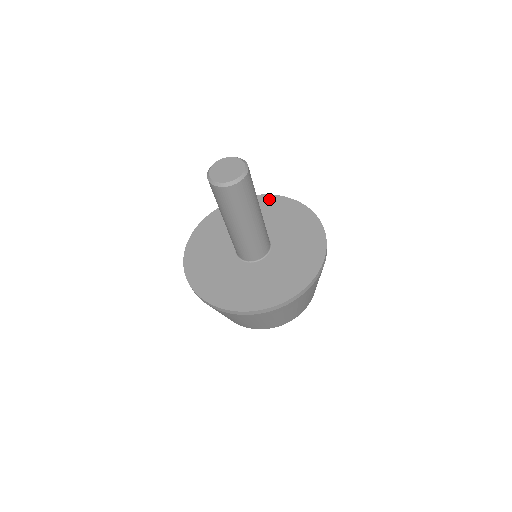
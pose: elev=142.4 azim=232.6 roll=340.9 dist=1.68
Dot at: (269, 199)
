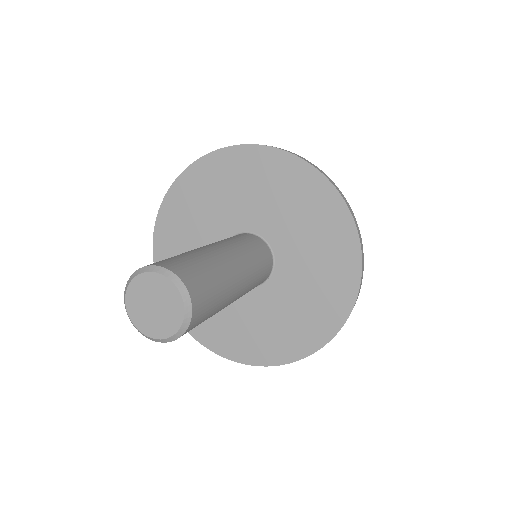
Dot at: (254, 156)
